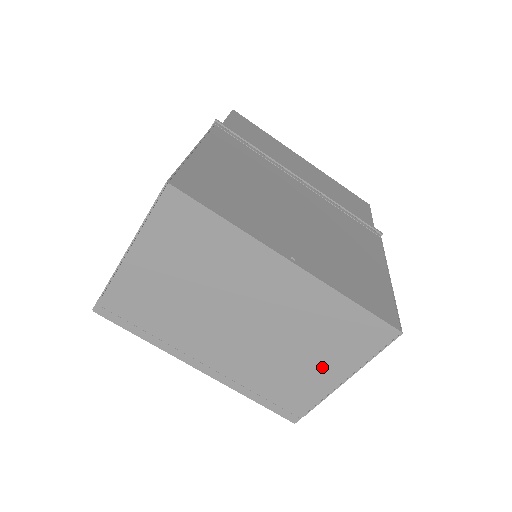
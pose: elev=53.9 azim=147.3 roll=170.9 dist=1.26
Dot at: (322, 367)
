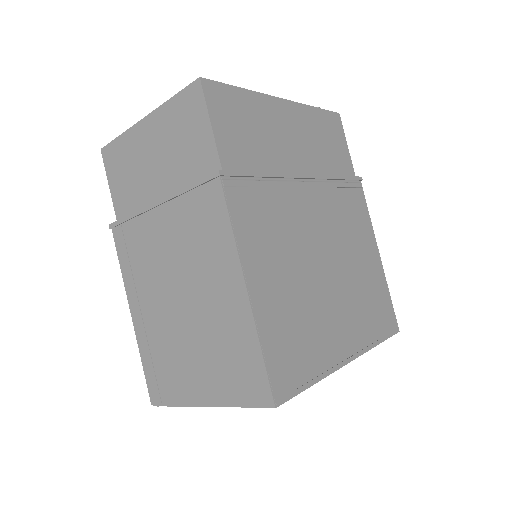
Dot at: occluded
